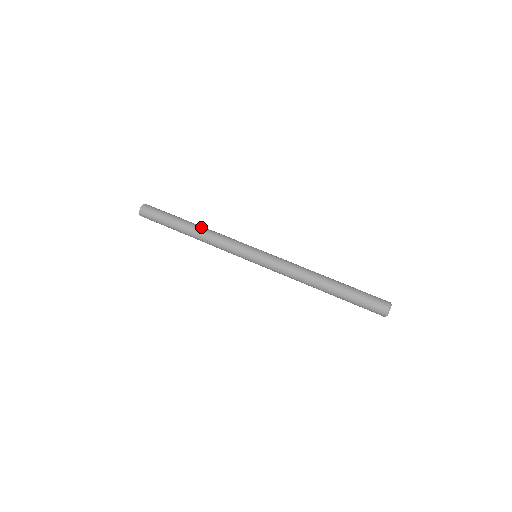
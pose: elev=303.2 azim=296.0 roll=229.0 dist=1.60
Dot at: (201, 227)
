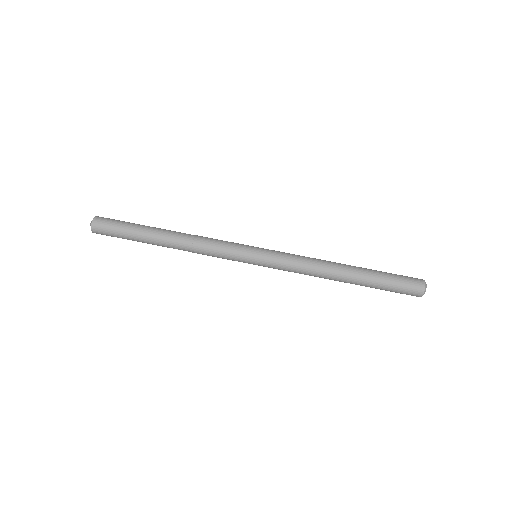
Dot at: (177, 239)
